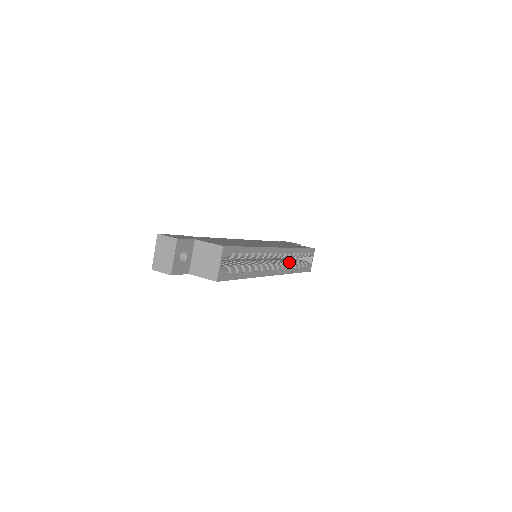
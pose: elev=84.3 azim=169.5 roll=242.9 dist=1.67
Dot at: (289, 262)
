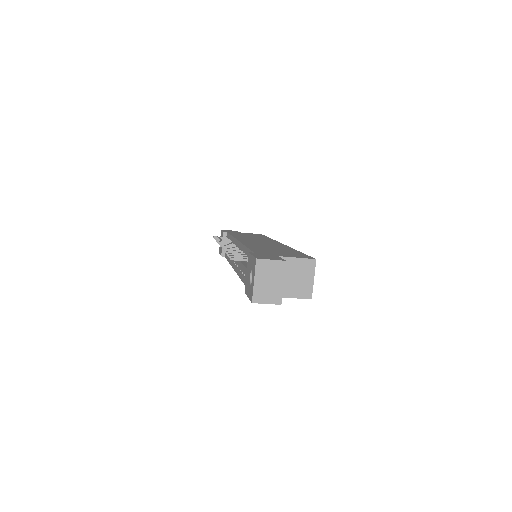
Dot at: occluded
